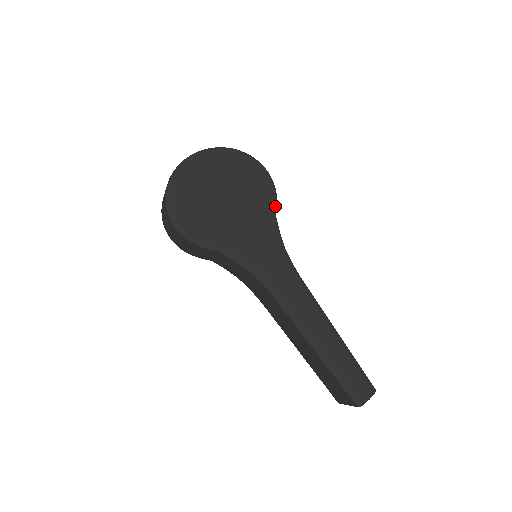
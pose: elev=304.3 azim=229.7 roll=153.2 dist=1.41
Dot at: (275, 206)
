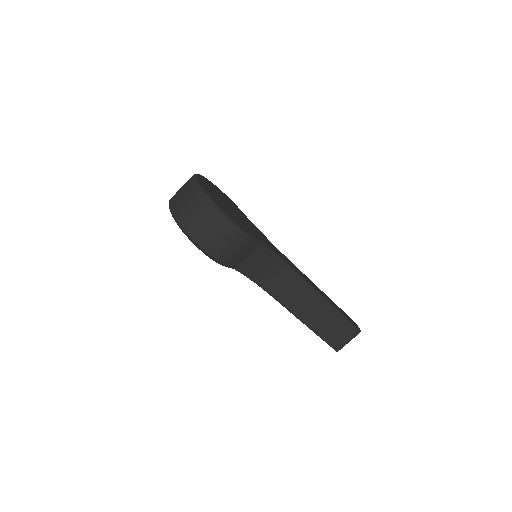
Dot at: (246, 216)
